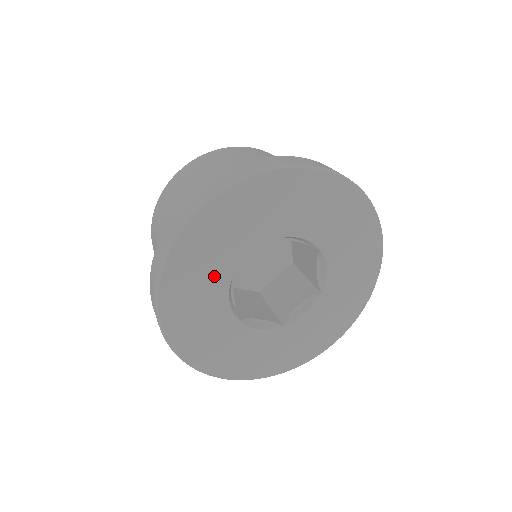
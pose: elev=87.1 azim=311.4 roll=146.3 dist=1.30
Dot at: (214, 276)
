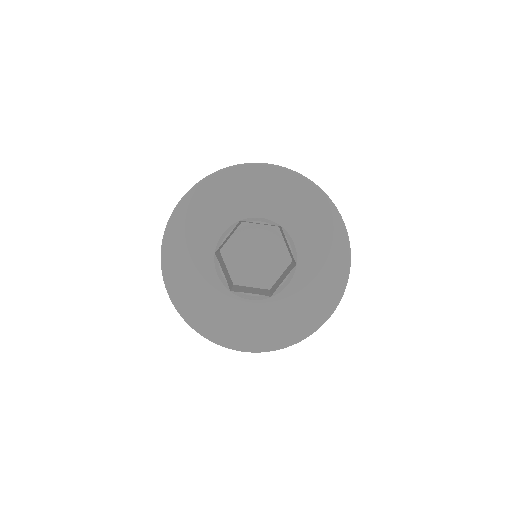
Dot at: (233, 208)
